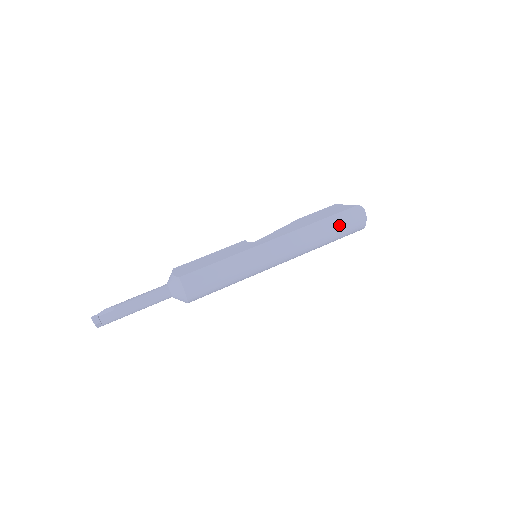
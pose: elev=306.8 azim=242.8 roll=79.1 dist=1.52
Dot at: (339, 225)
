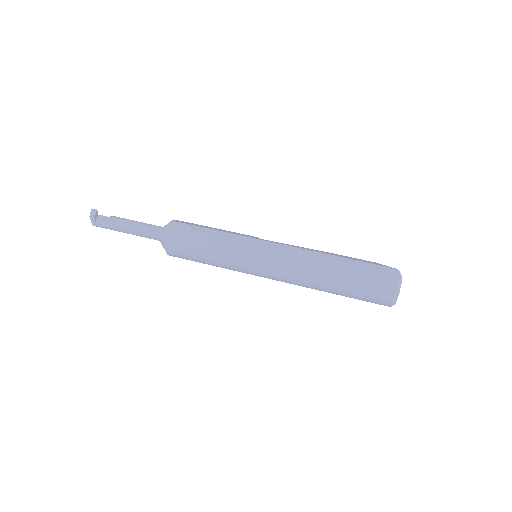
Dot at: (358, 273)
